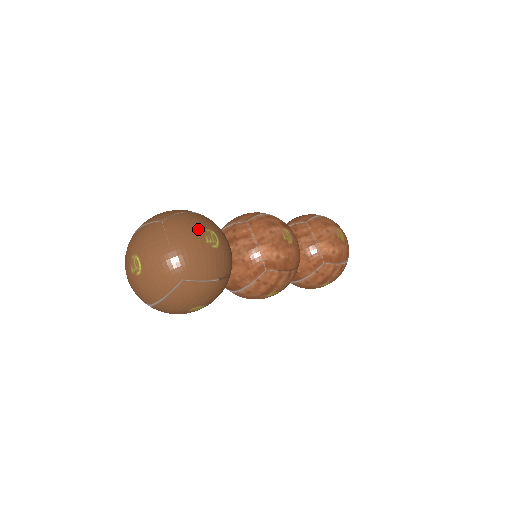
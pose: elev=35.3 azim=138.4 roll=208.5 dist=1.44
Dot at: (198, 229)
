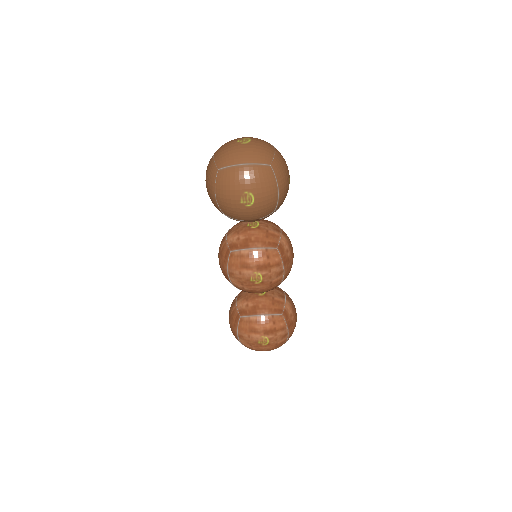
Dot at: occluded
